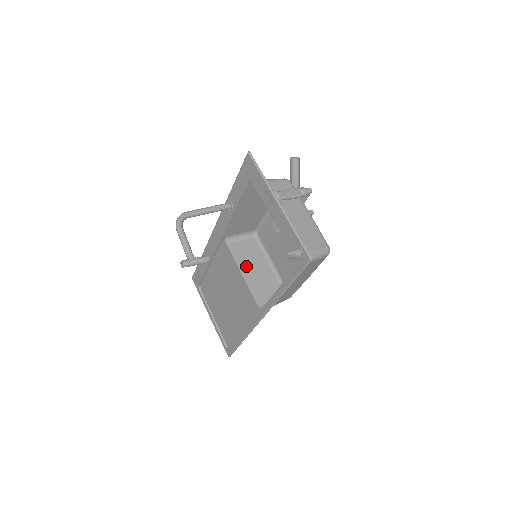
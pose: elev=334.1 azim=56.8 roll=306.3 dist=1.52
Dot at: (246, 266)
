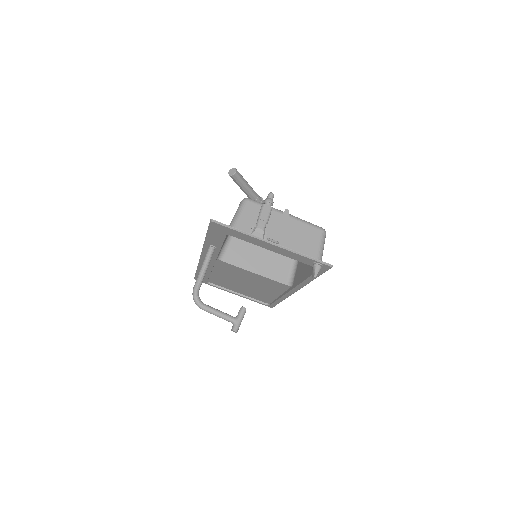
Dot at: (250, 264)
